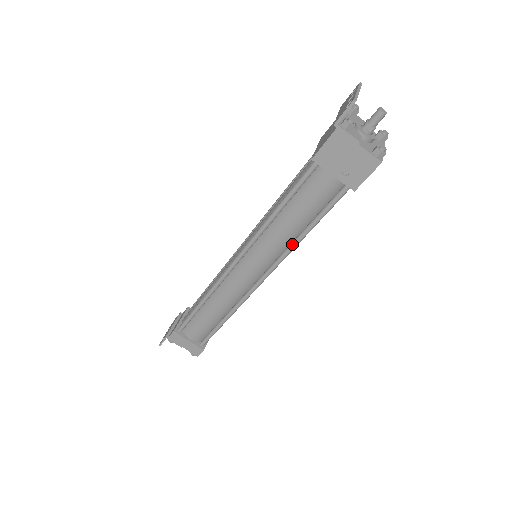
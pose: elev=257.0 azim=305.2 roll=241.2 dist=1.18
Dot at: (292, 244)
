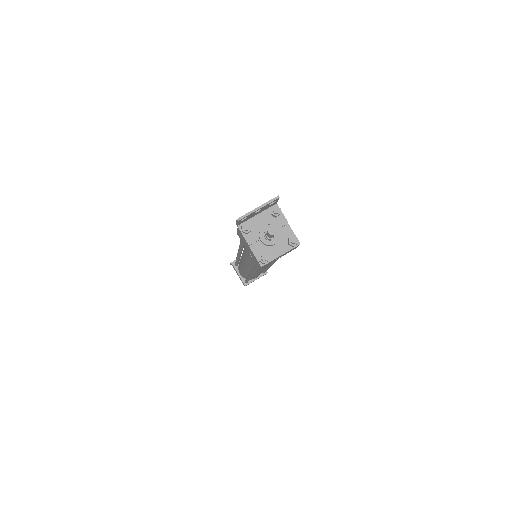
Dot at: occluded
